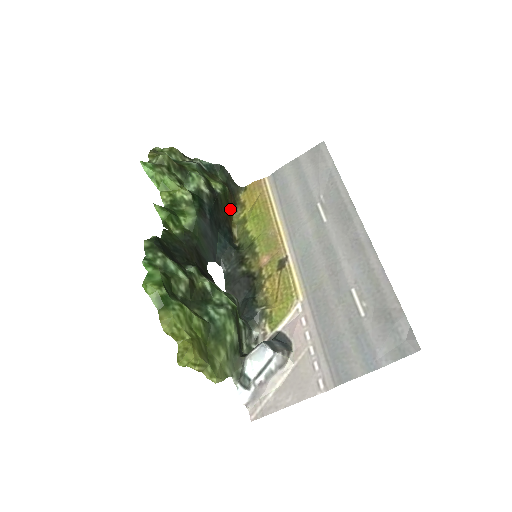
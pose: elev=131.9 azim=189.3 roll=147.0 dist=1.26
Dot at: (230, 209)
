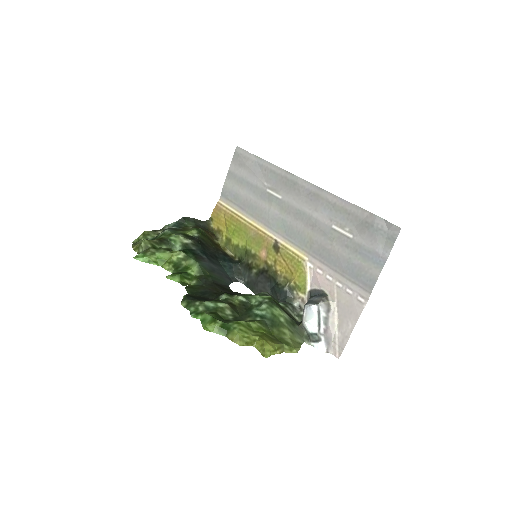
Dot at: (213, 241)
